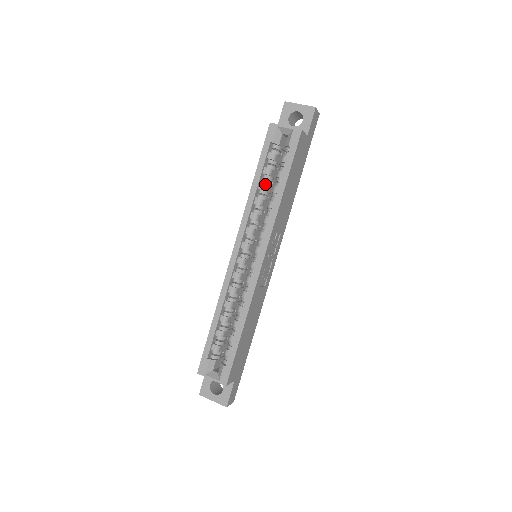
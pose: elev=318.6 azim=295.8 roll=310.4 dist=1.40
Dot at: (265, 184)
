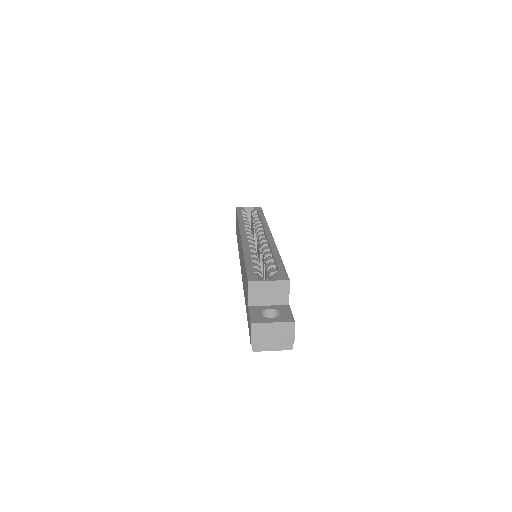
Dot at: (247, 221)
